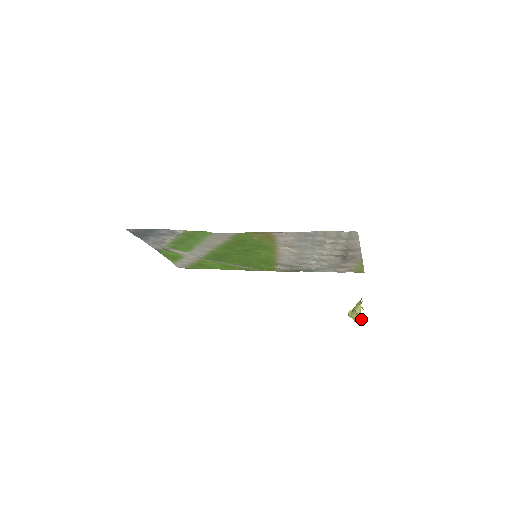
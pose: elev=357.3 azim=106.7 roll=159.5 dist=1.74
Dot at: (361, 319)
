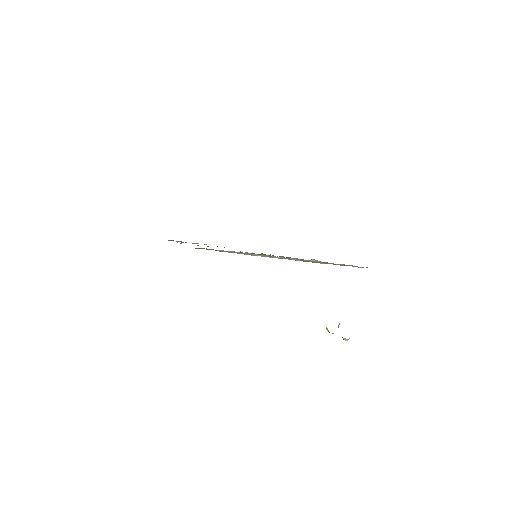
Dot at: occluded
